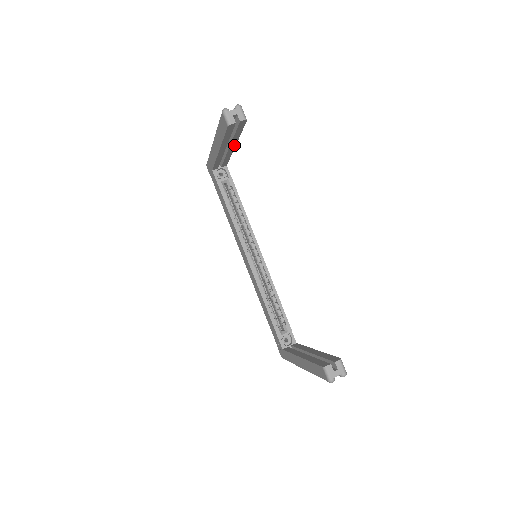
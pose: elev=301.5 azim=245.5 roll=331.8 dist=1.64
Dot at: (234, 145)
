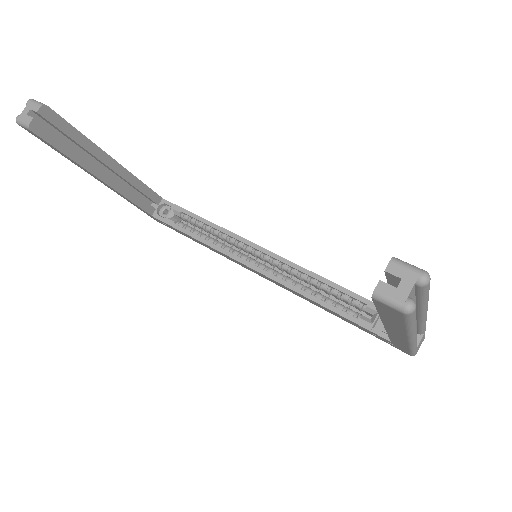
Dot at: (110, 160)
